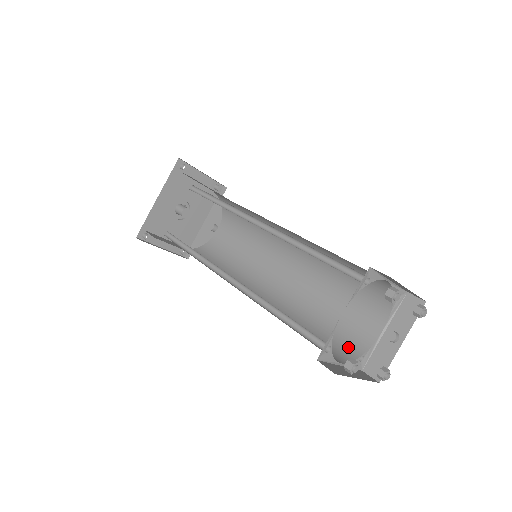
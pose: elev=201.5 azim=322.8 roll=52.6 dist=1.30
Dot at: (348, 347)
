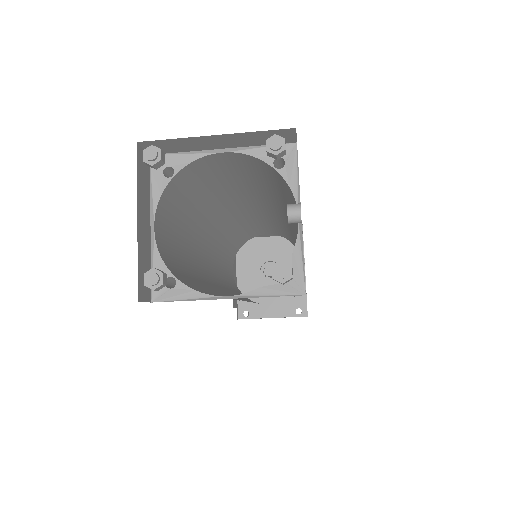
Dot at: occluded
